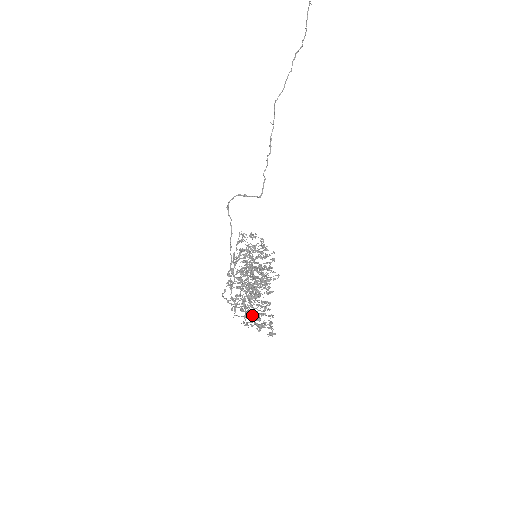
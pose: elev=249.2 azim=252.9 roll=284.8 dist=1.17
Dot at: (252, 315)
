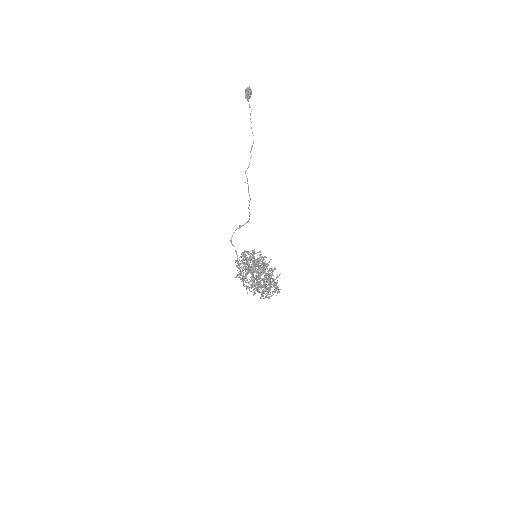
Dot at: (262, 291)
